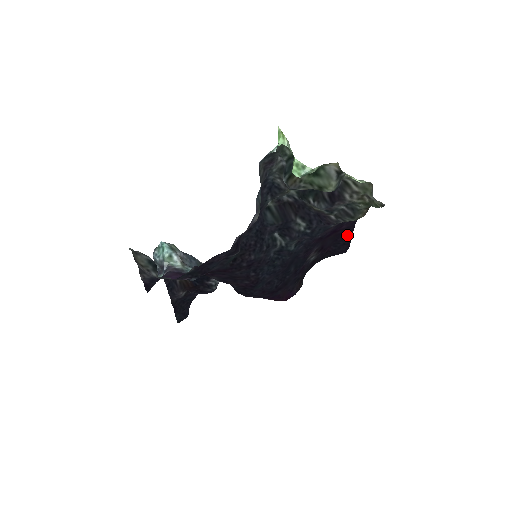
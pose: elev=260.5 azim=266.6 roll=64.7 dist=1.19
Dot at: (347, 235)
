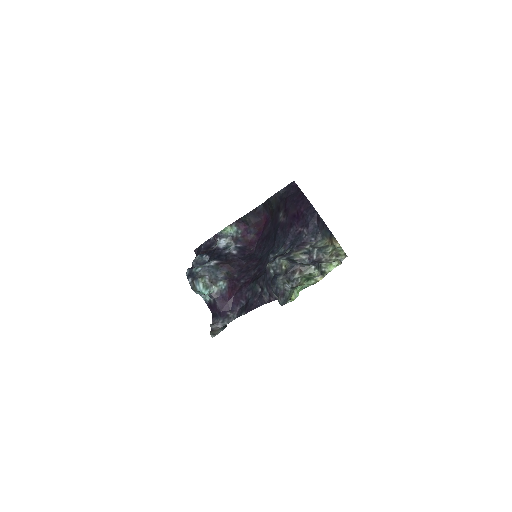
Dot at: (300, 196)
